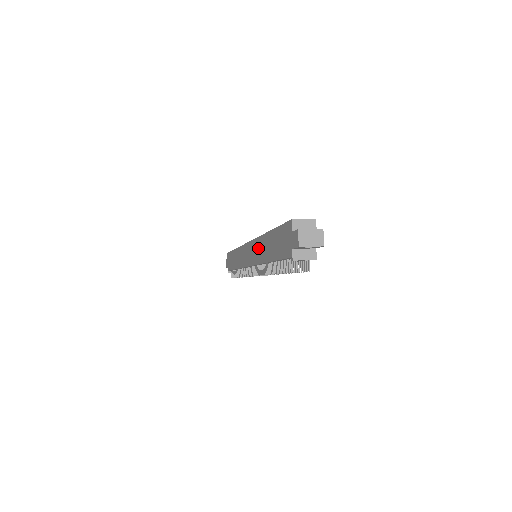
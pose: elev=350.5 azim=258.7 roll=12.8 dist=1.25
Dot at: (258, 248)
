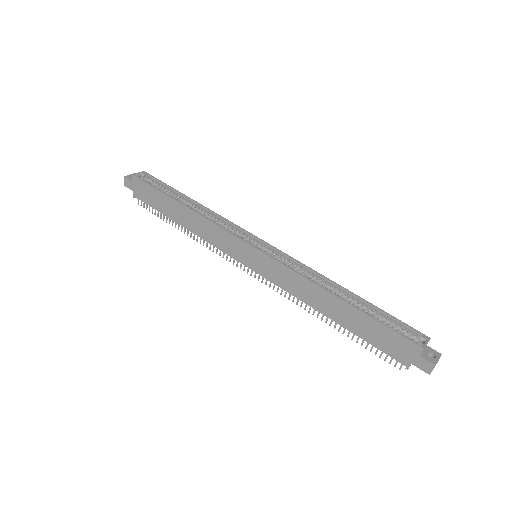
Dot at: (300, 286)
